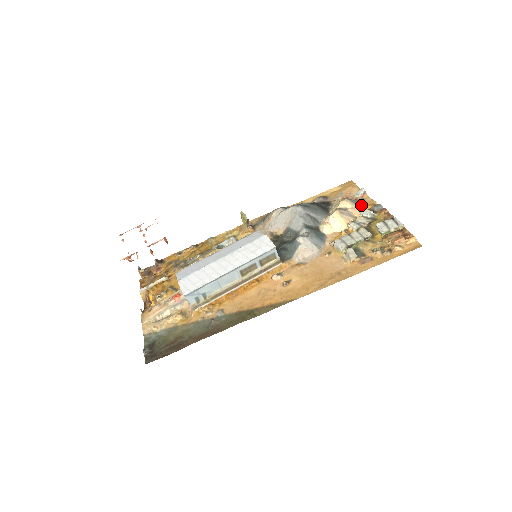
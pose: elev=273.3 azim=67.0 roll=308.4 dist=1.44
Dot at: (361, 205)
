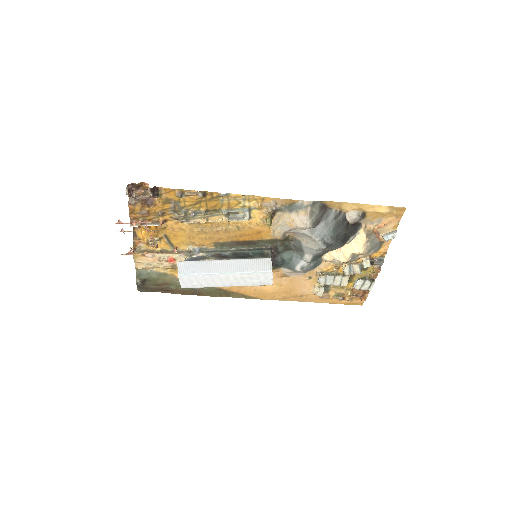
Dot at: (373, 253)
